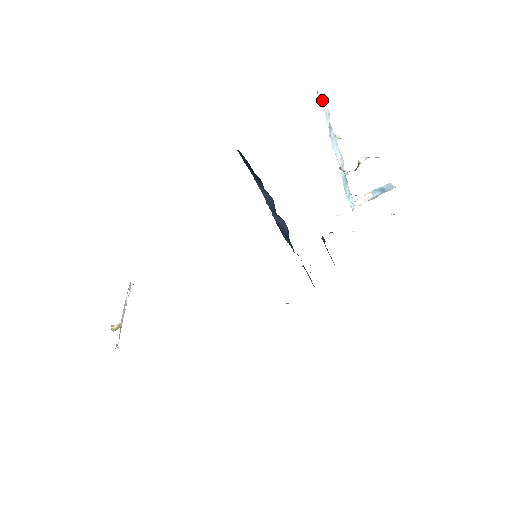
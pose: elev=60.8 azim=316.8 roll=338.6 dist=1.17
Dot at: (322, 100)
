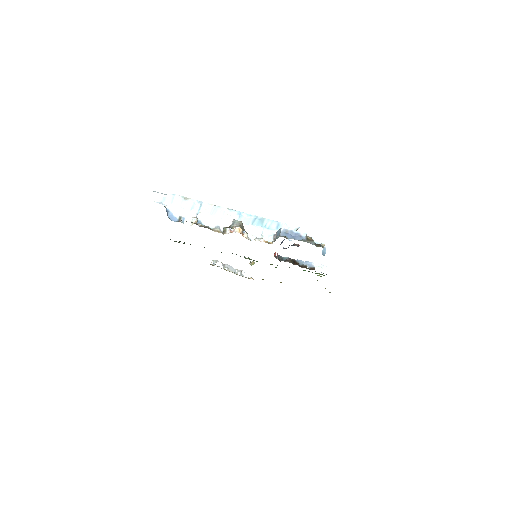
Dot at: (171, 197)
